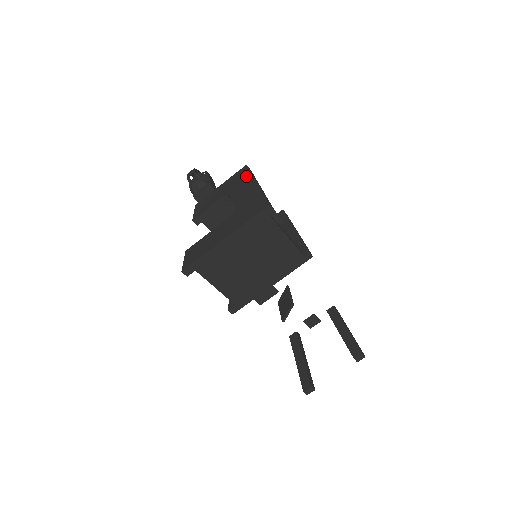
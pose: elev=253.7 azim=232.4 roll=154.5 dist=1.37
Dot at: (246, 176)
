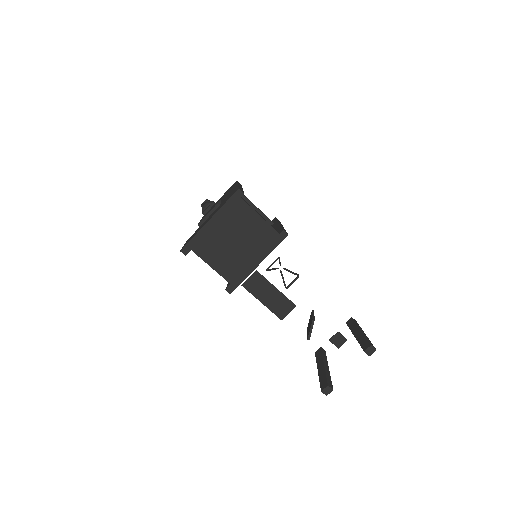
Dot at: (234, 185)
